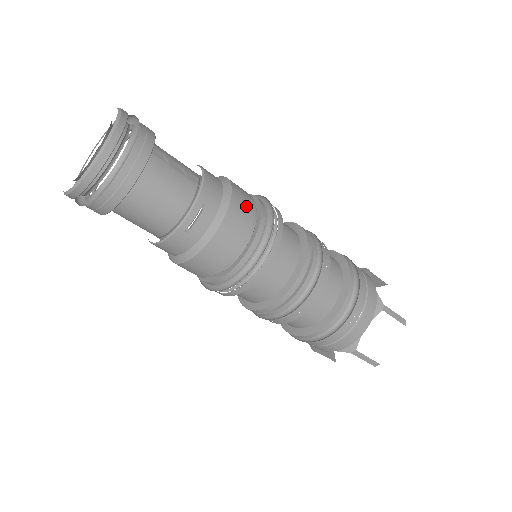
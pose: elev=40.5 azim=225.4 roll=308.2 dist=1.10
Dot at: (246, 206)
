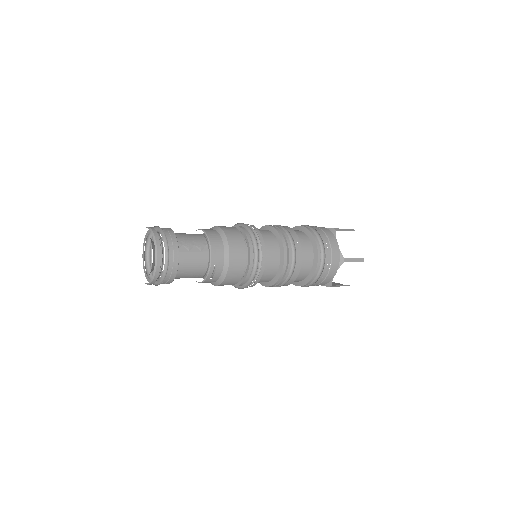
Dot at: (240, 251)
